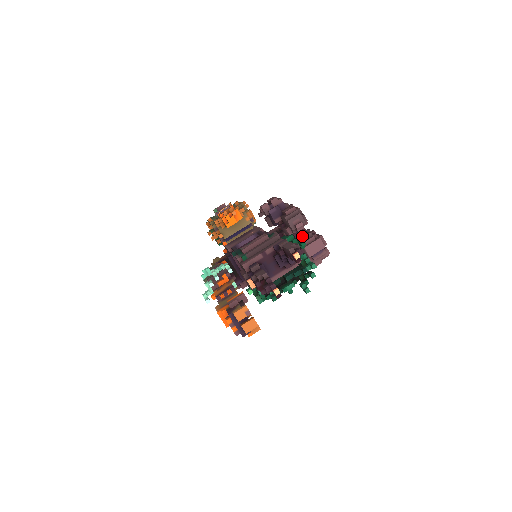
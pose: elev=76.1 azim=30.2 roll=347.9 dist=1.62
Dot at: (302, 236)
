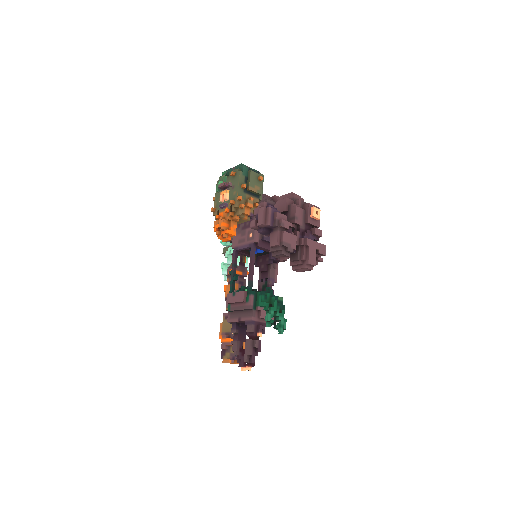
Dot at: (292, 256)
